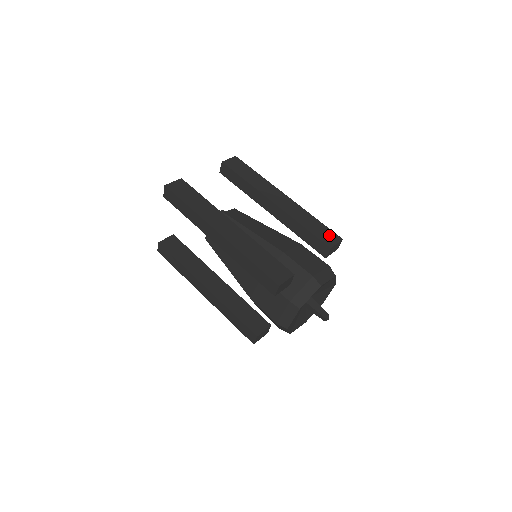
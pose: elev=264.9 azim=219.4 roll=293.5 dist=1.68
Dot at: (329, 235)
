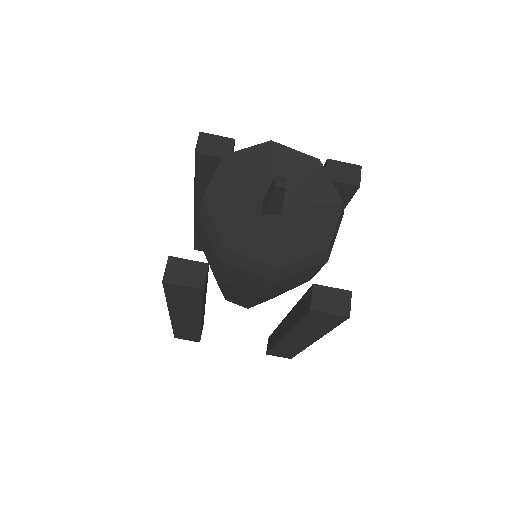
Dot at: occluded
